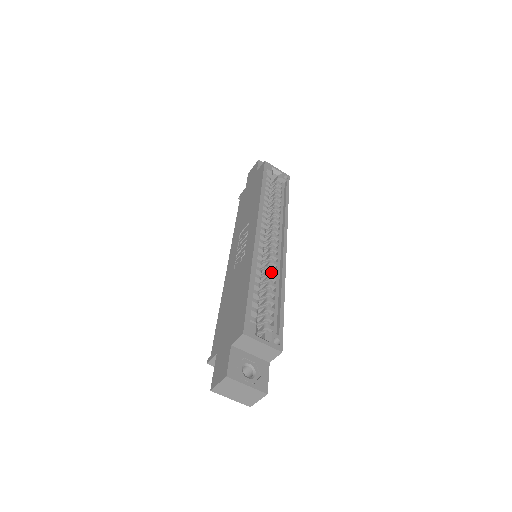
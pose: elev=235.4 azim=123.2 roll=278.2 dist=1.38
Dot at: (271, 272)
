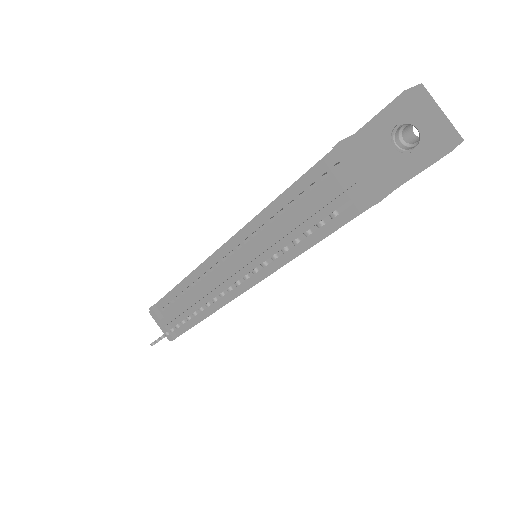
Dot at: occluded
